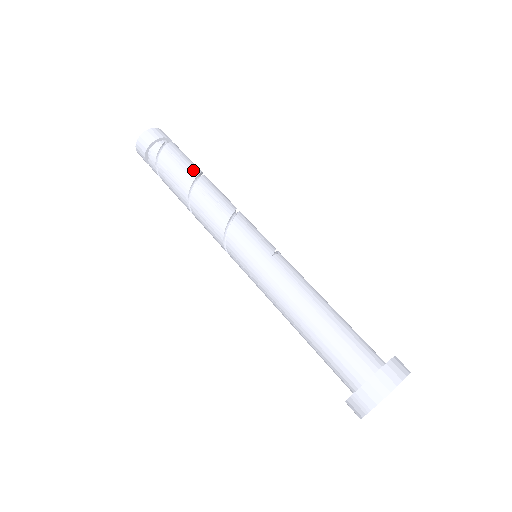
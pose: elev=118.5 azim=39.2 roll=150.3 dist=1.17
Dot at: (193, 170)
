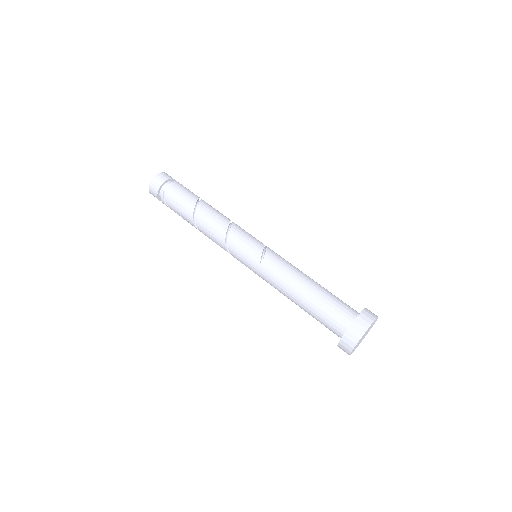
Dot at: (189, 208)
